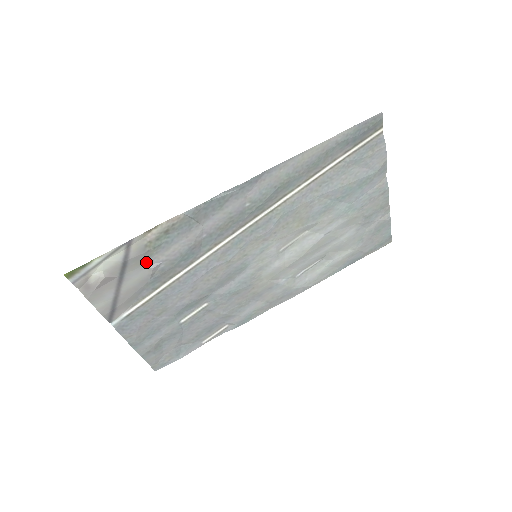
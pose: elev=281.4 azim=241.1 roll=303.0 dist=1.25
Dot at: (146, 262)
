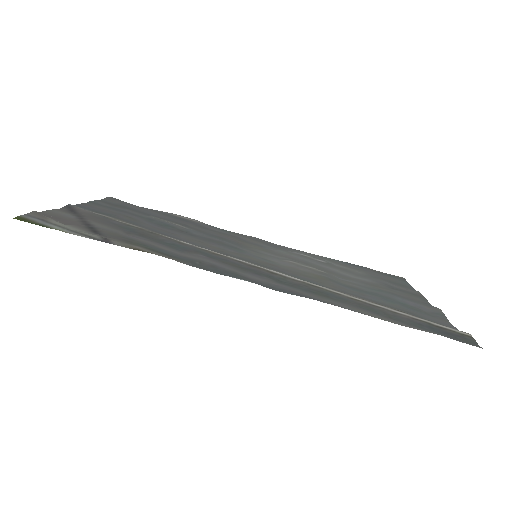
Dot at: (124, 235)
